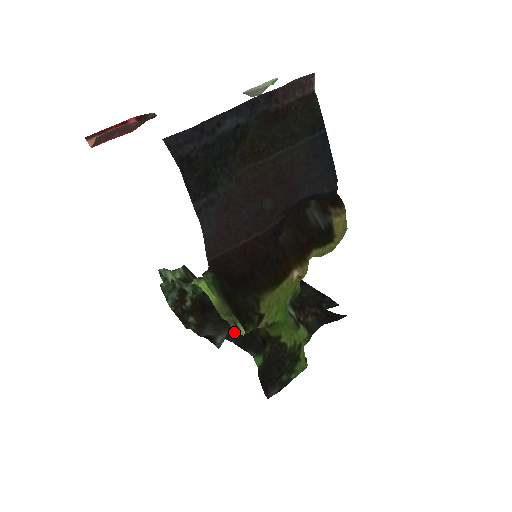
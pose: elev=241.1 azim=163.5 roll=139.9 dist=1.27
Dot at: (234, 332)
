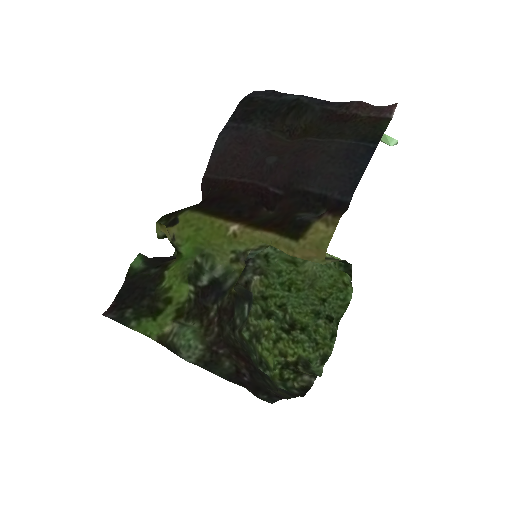
Dot at: occluded
